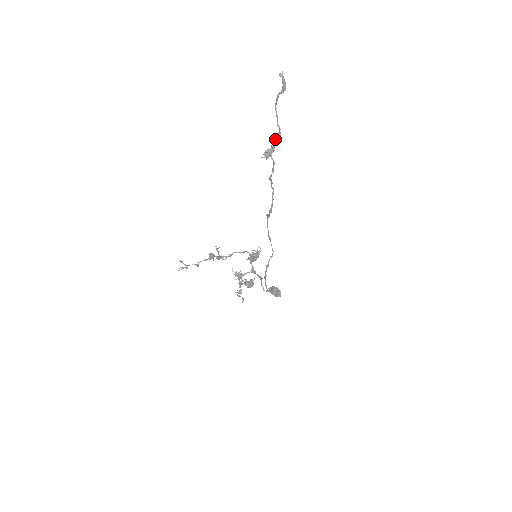
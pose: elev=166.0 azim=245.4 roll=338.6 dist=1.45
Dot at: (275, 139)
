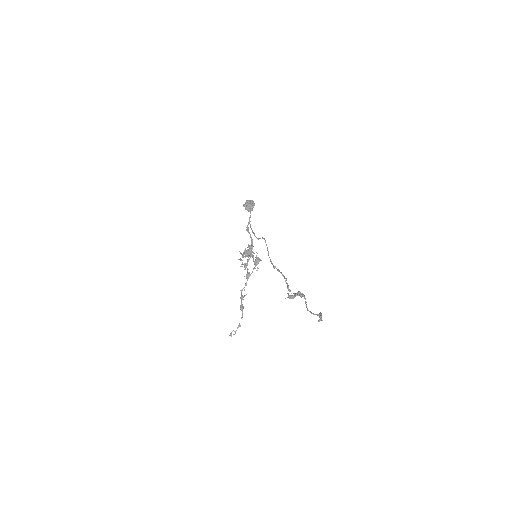
Dot at: occluded
